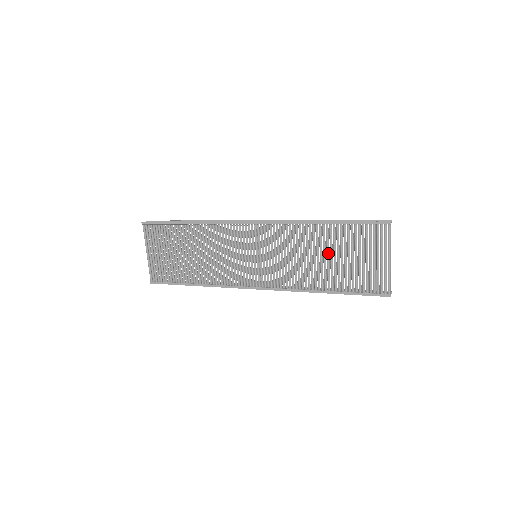
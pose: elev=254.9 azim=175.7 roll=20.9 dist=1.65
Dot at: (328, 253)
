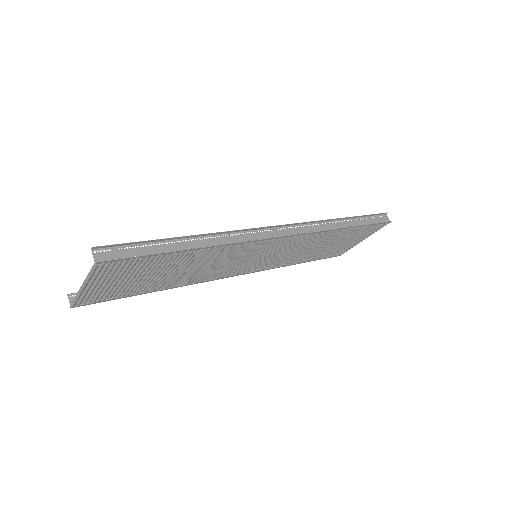
Dot at: (327, 244)
